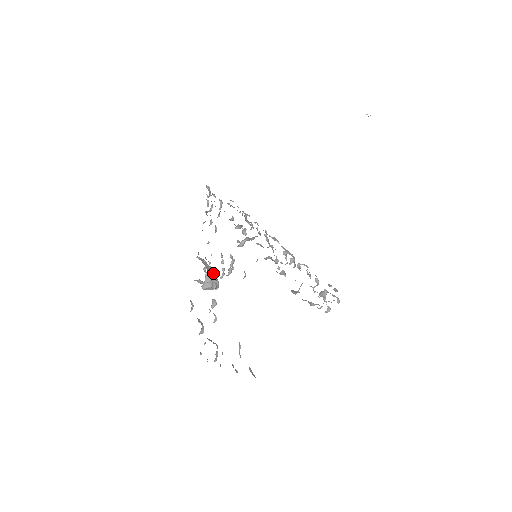
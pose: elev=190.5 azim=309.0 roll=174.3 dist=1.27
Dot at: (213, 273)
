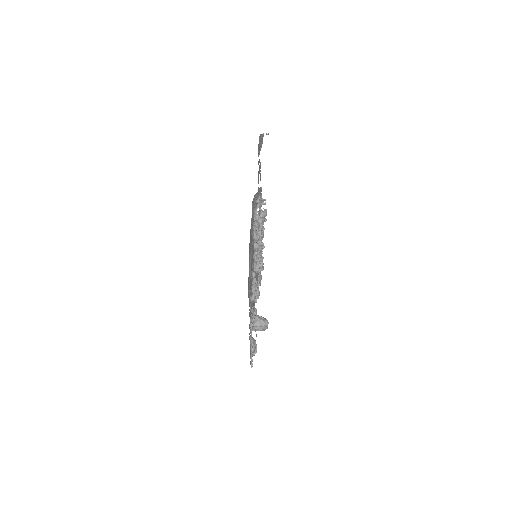
Dot at: occluded
